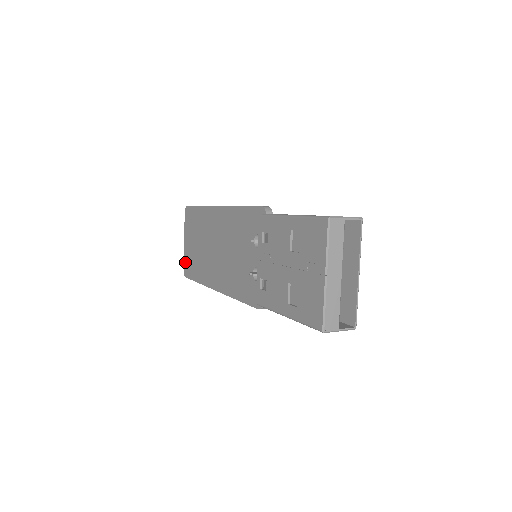
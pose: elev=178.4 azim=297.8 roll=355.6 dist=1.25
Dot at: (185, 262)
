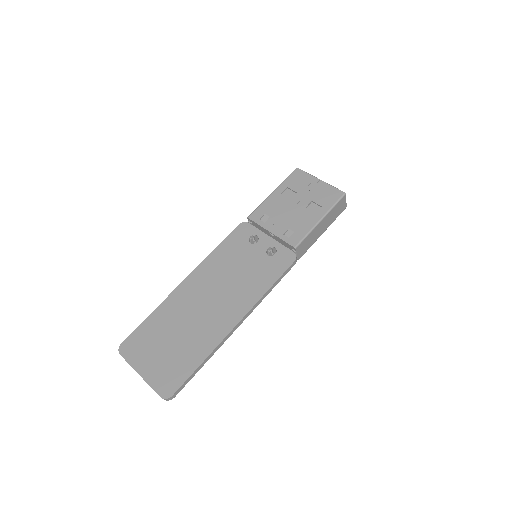
Dot at: (159, 385)
